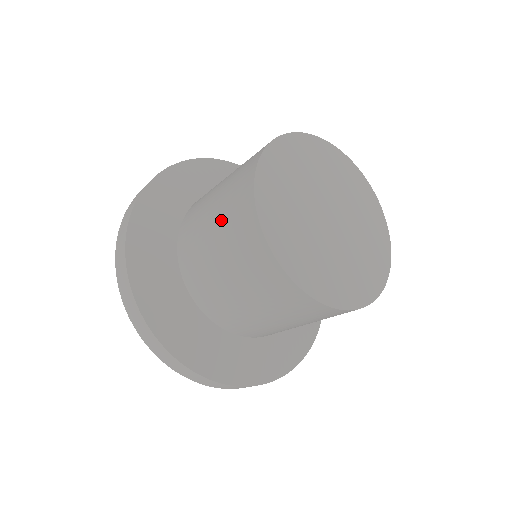
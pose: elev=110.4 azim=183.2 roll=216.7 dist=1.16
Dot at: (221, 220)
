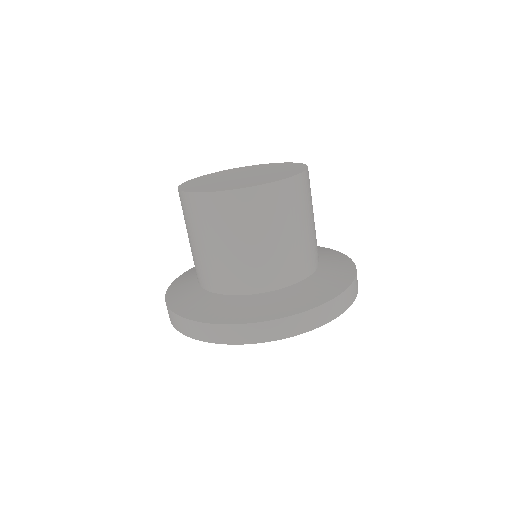
Dot at: occluded
